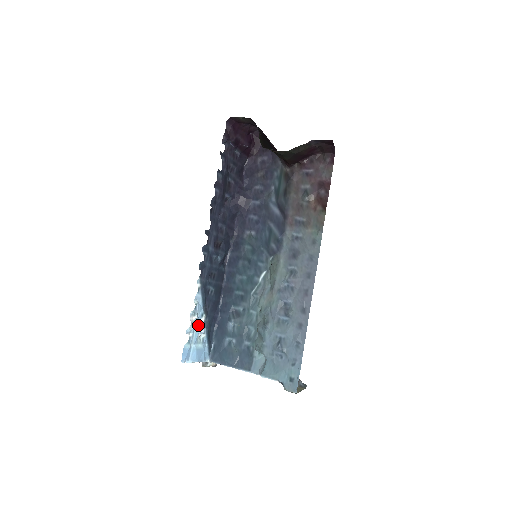
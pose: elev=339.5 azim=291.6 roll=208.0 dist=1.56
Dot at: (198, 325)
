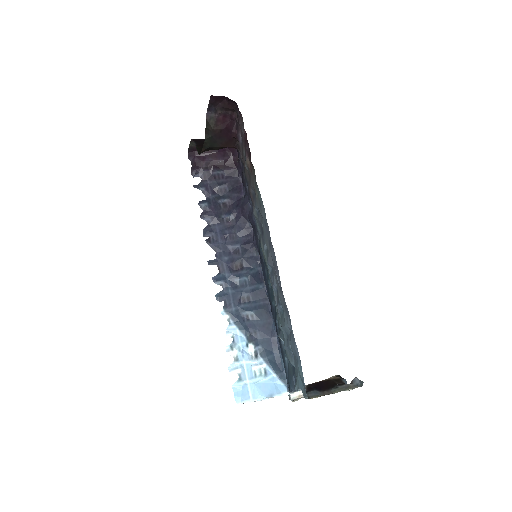
Dot at: (246, 358)
